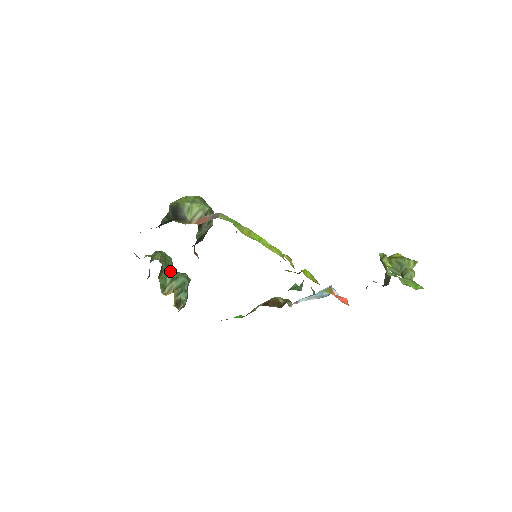
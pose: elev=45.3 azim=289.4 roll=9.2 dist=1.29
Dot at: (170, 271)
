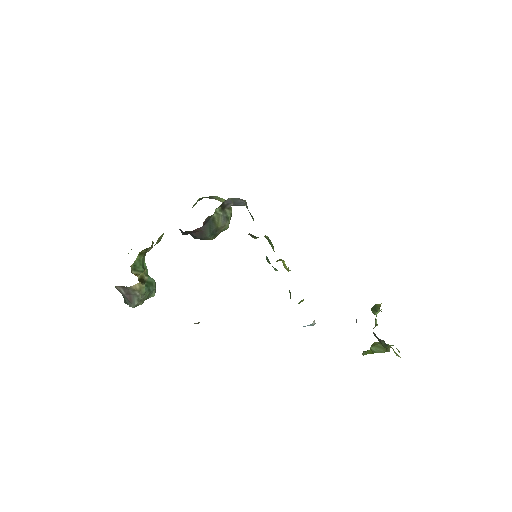
Dot at: occluded
